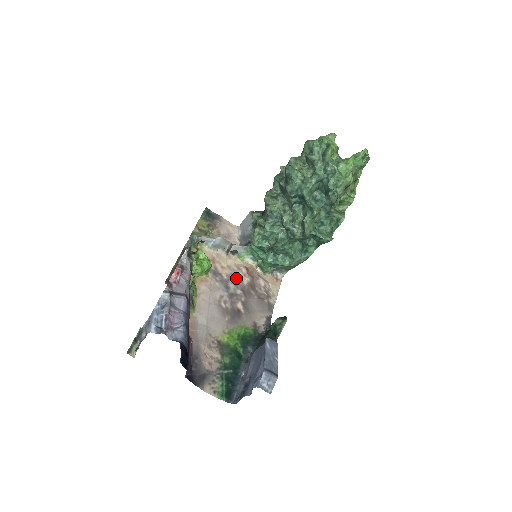
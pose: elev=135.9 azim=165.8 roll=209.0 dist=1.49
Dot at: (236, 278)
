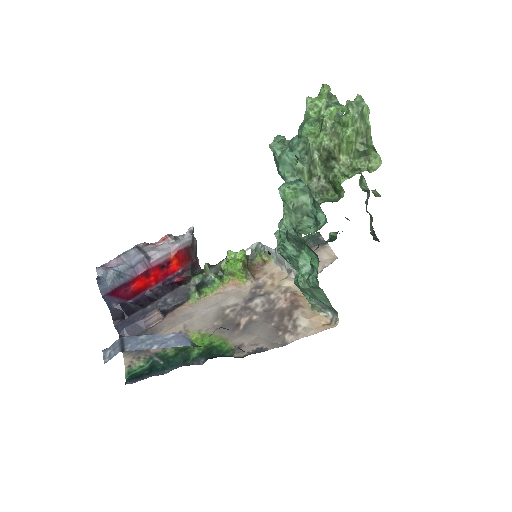
Dot at: (273, 298)
